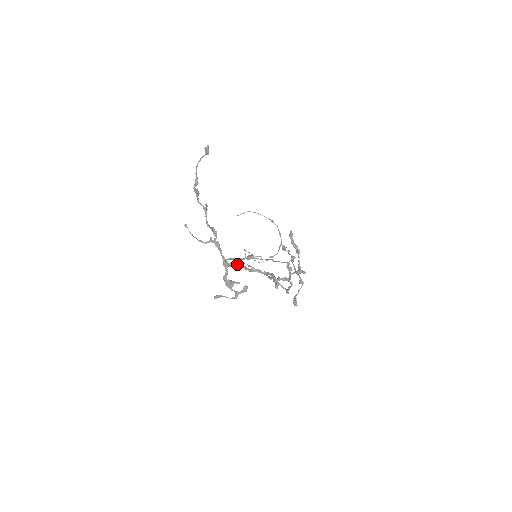
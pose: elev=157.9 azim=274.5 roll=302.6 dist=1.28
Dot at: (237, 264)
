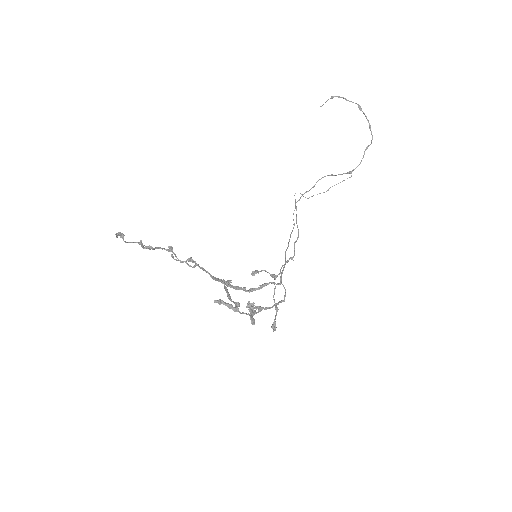
Dot at: occluded
